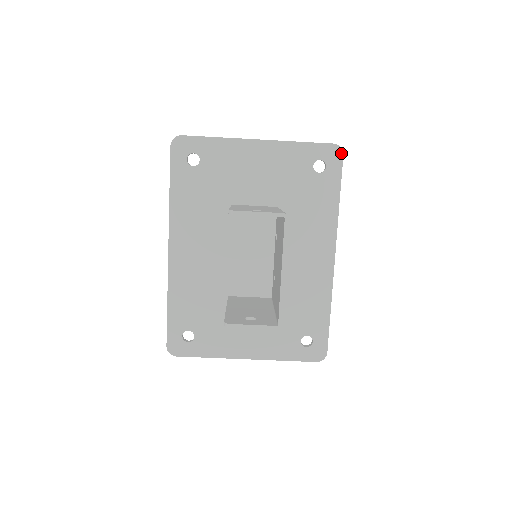
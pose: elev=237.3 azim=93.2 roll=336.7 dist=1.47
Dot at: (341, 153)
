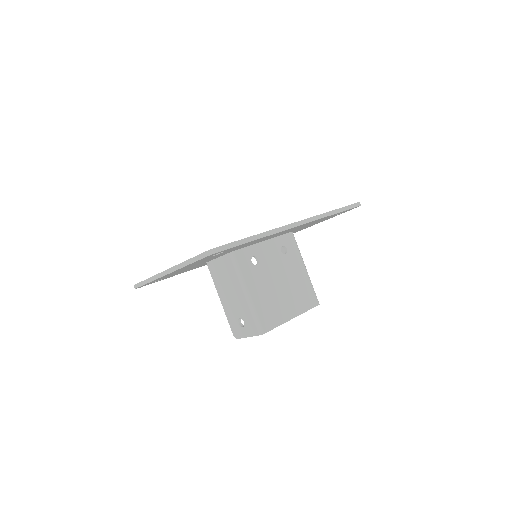
Dot at: occluded
